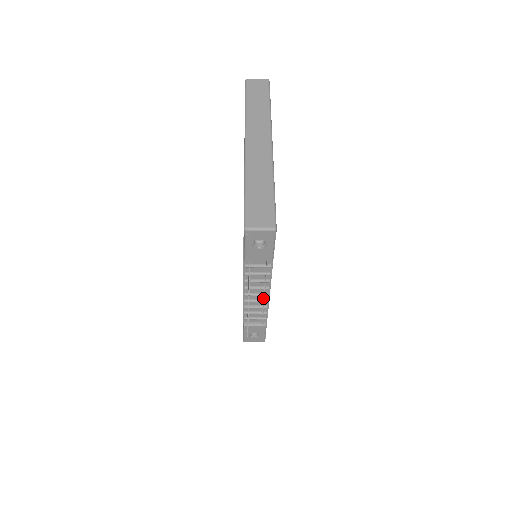
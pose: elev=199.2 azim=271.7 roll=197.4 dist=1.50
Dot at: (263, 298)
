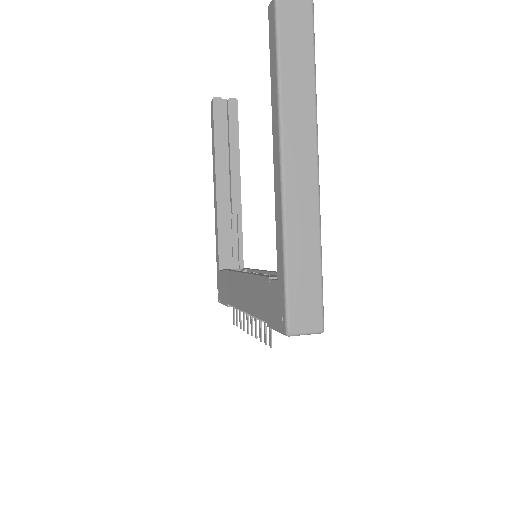
Dot at: occluded
